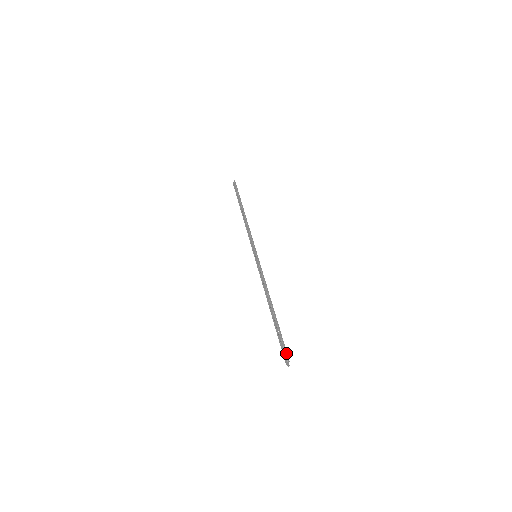
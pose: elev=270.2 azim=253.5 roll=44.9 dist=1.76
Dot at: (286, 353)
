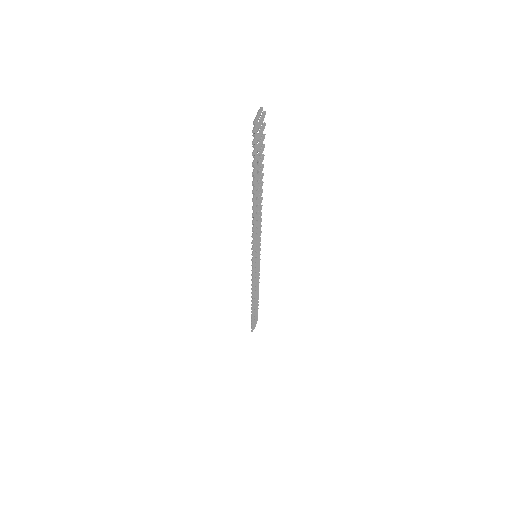
Dot at: (259, 136)
